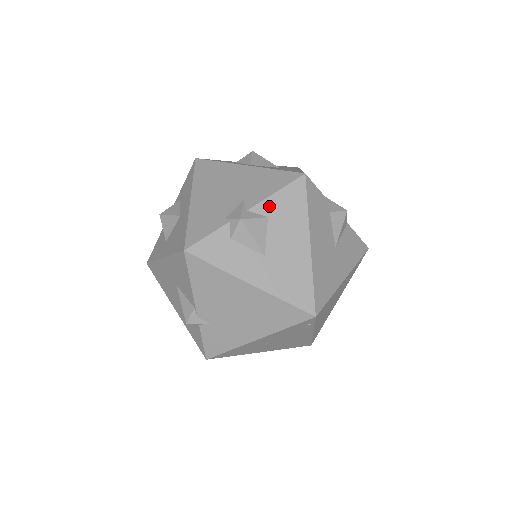
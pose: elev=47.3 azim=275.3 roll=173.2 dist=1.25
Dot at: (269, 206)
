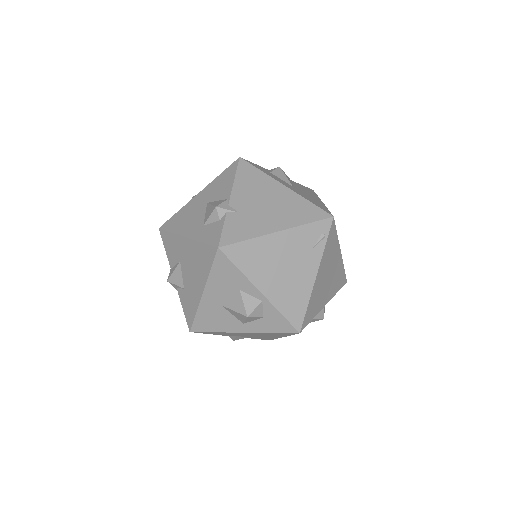
Dot at: (293, 182)
